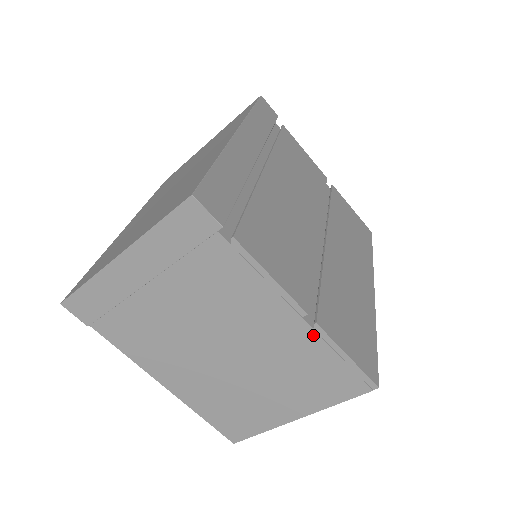
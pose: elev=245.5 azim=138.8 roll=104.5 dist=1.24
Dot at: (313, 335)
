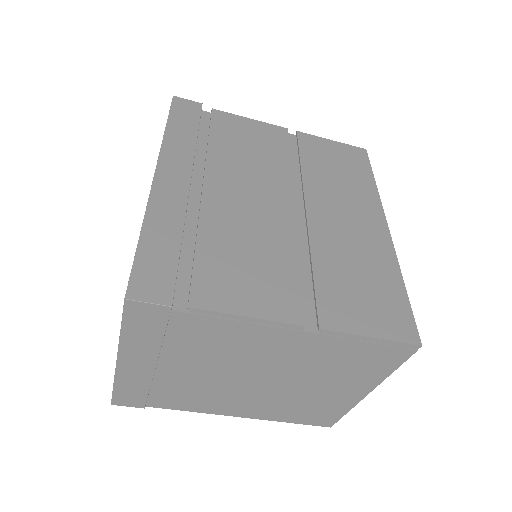
Dot at: (324, 338)
